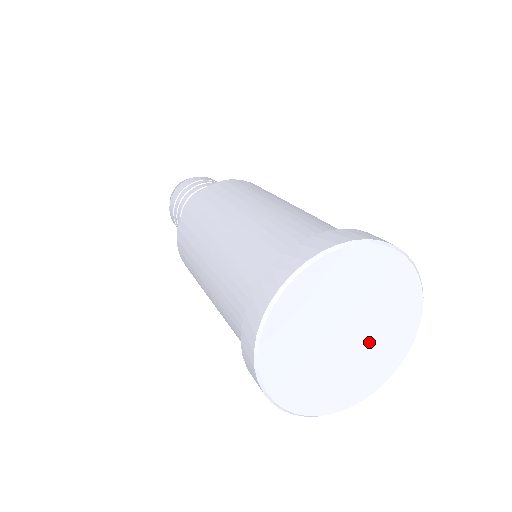
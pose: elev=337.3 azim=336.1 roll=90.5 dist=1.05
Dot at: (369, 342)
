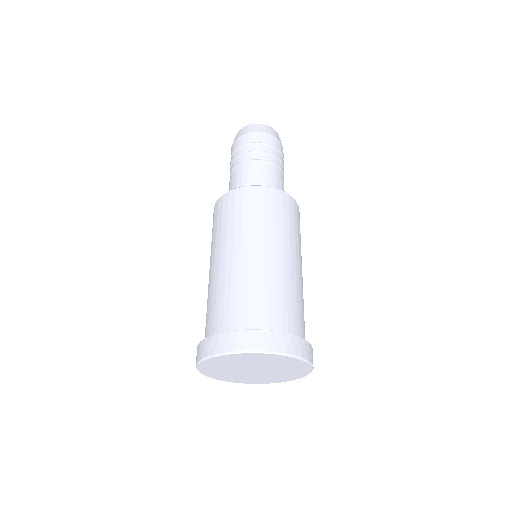
Dot at: (267, 374)
